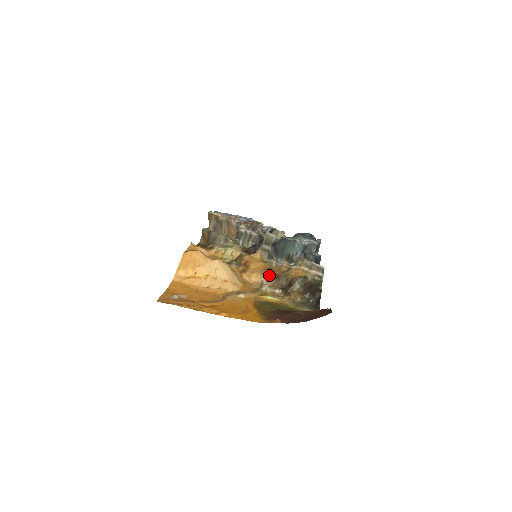
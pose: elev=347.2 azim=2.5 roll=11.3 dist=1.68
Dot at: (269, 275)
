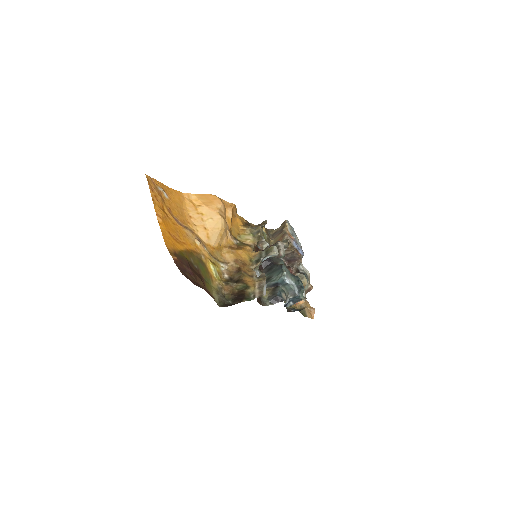
Dot at: (238, 265)
